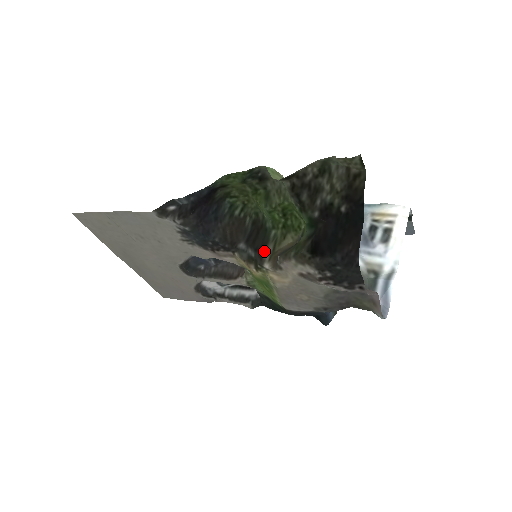
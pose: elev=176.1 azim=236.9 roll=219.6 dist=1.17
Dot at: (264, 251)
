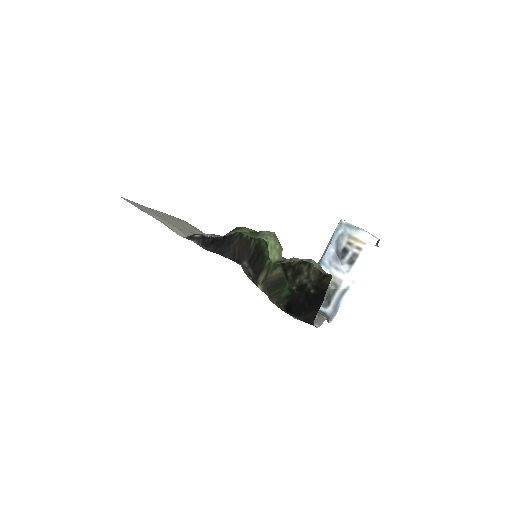
Dot at: (259, 276)
